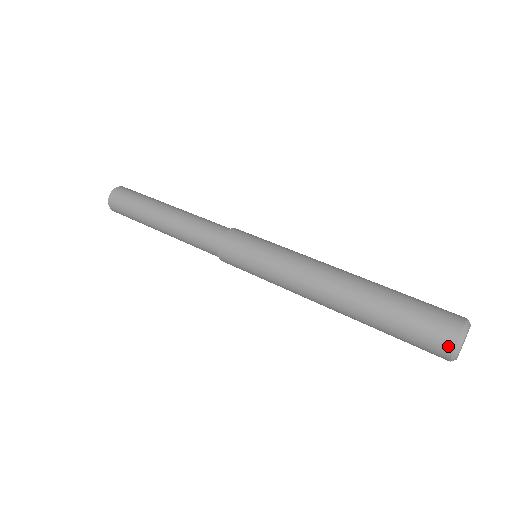
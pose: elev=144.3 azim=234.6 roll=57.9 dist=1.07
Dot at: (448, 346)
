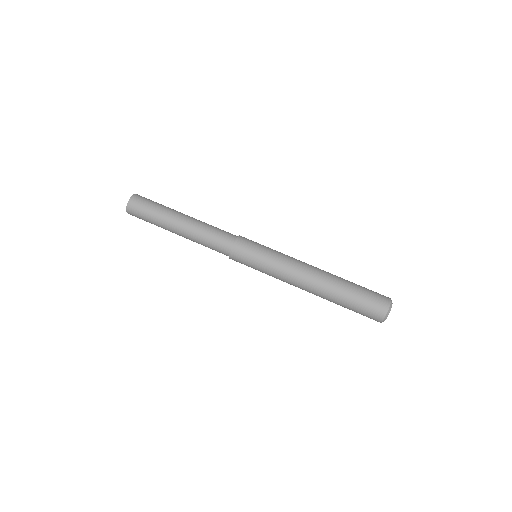
Dot at: (379, 319)
